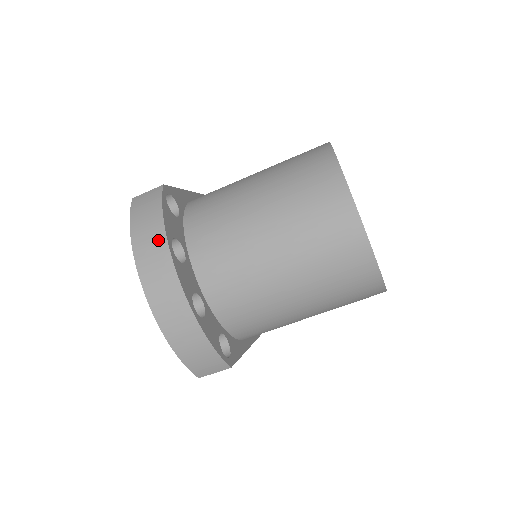
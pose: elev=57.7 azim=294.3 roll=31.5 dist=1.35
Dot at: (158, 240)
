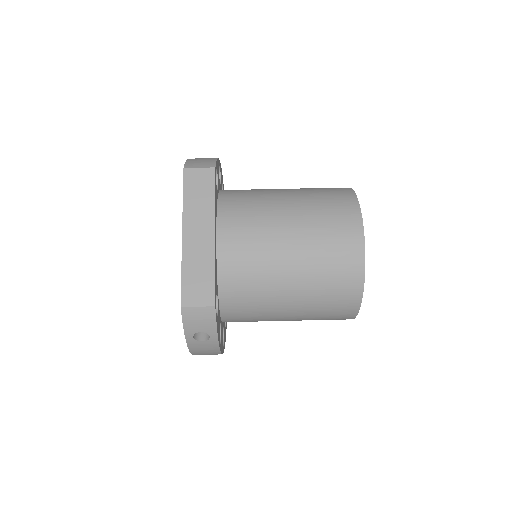
Dot at: occluded
